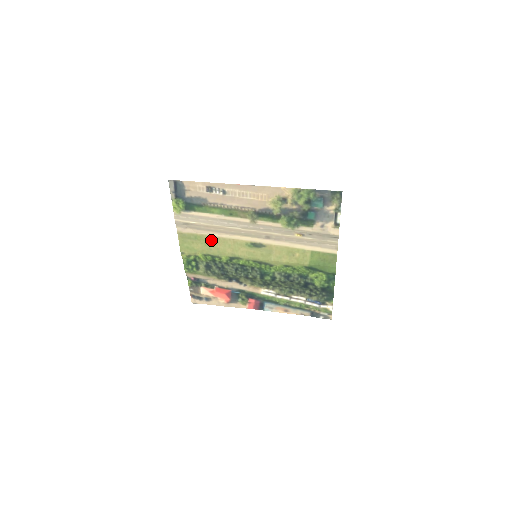
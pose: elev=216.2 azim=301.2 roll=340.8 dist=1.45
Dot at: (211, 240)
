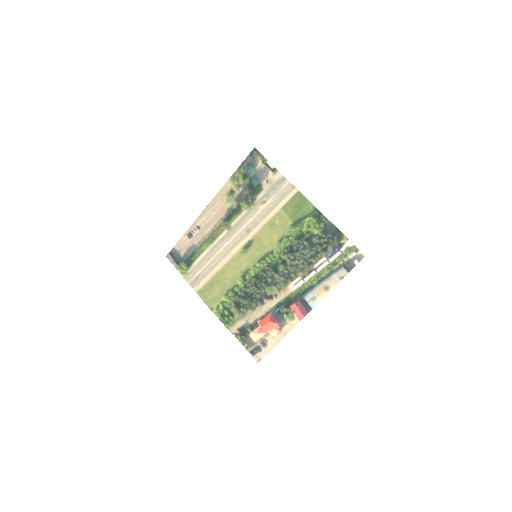
Dot at: (220, 276)
